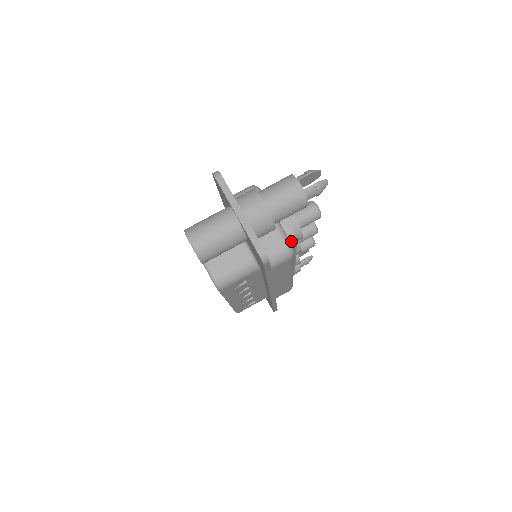
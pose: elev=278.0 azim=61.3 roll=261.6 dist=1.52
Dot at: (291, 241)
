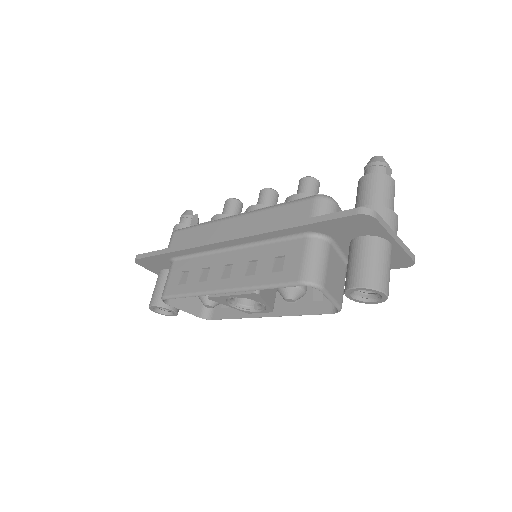
Dot at: occluded
